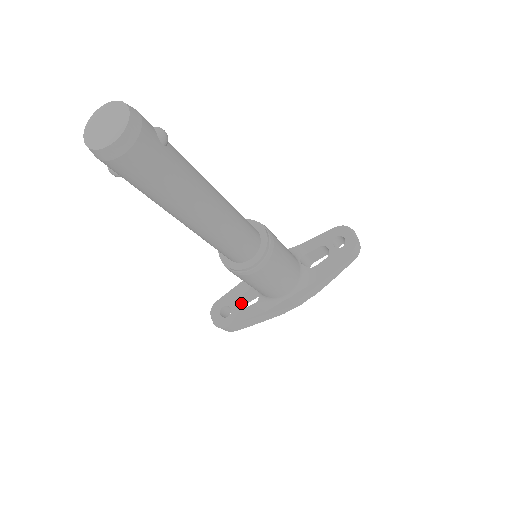
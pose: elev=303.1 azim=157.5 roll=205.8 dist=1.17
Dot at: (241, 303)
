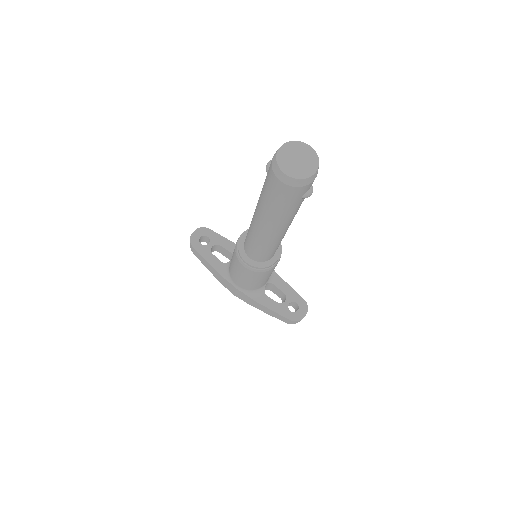
Dot at: (216, 248)
